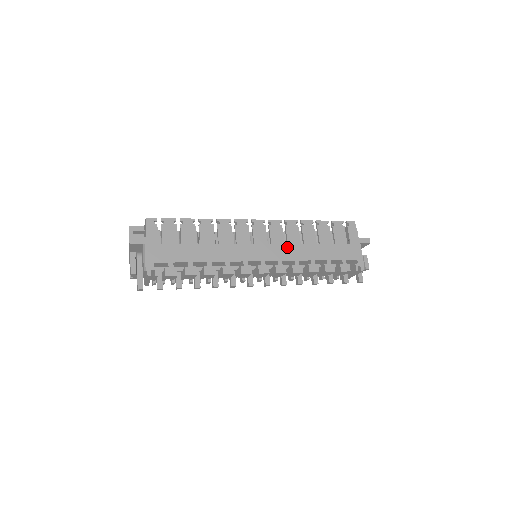
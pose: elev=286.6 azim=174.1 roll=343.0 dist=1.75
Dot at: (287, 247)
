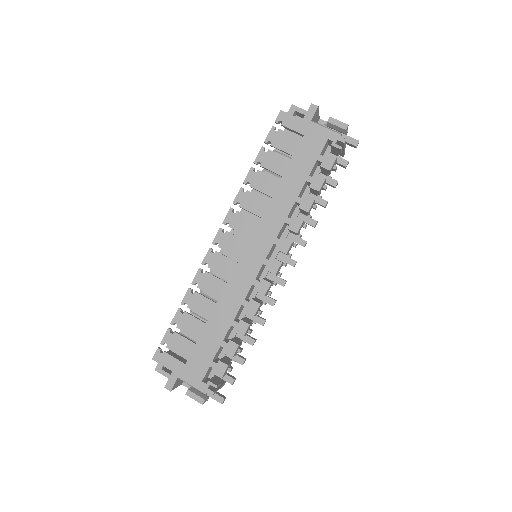
Dot at: (264, 221)
